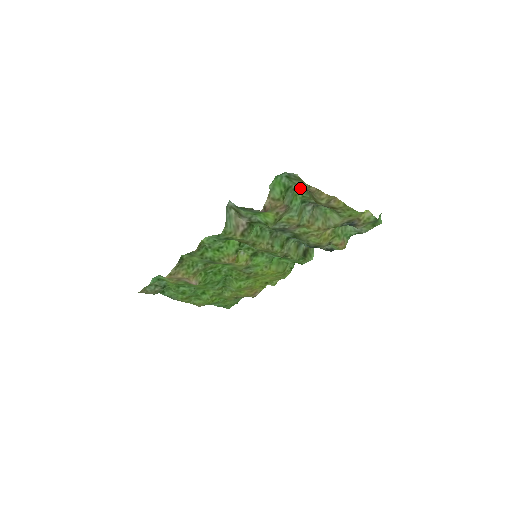
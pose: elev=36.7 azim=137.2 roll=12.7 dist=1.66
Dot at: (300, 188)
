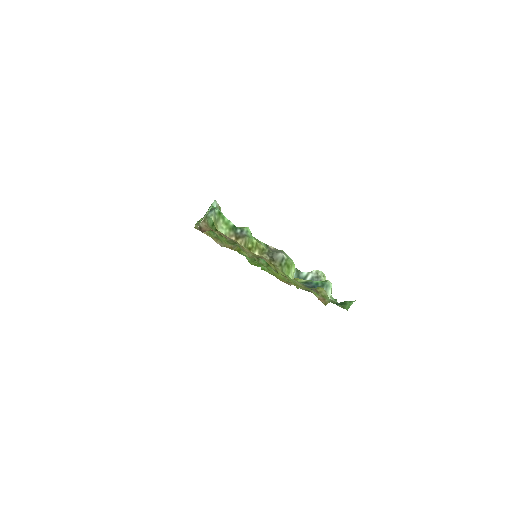
Dot at: (236, 229)
